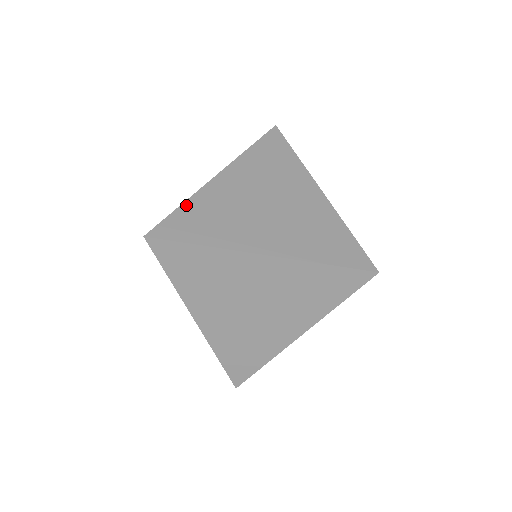
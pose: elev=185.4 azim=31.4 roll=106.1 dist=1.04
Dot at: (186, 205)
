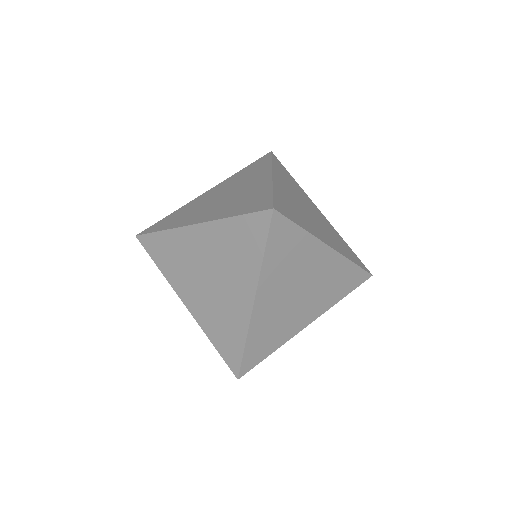
Dot at: (276, 192)
